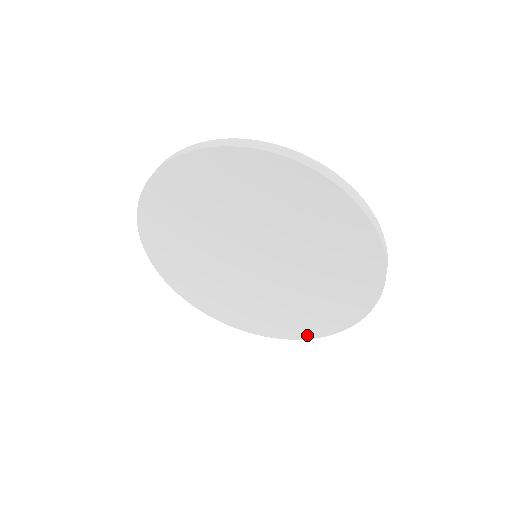
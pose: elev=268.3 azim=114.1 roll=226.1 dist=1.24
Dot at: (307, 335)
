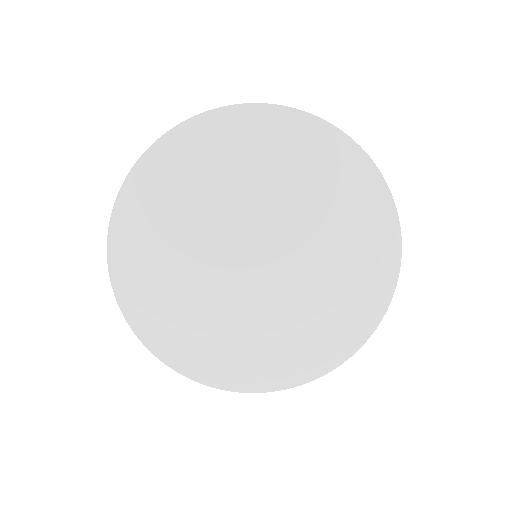
Dot at: (298, 379)
